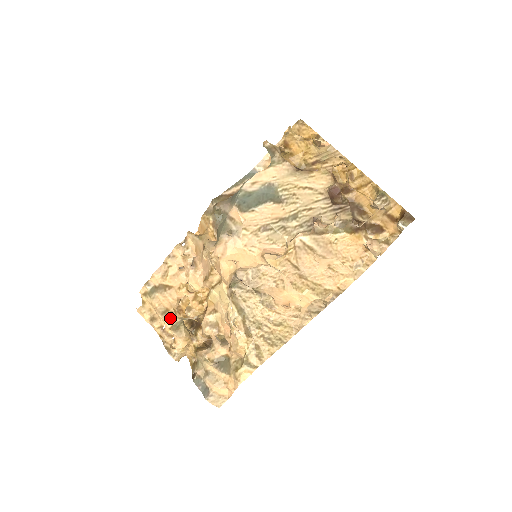
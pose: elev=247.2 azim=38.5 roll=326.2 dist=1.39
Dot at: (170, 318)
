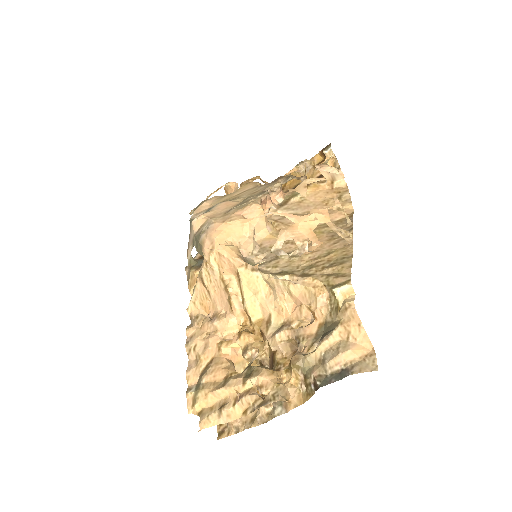
Dot at: (235, 378)
